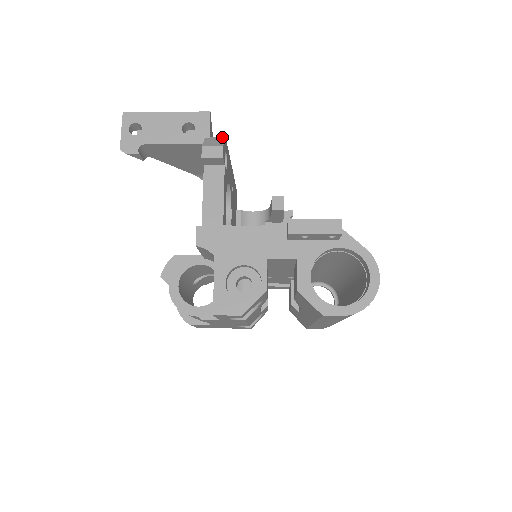
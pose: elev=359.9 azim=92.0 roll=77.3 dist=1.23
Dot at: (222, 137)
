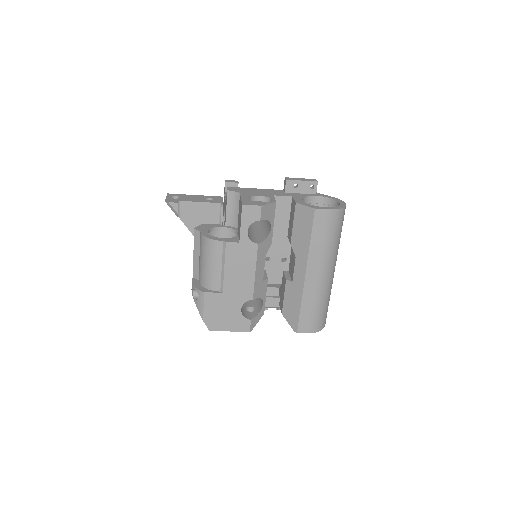
Dot at: occluded
